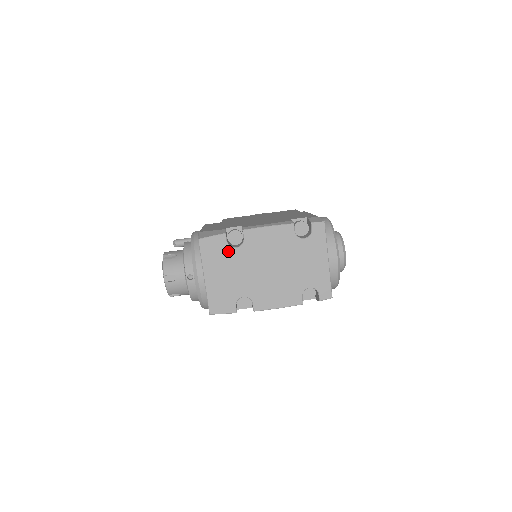
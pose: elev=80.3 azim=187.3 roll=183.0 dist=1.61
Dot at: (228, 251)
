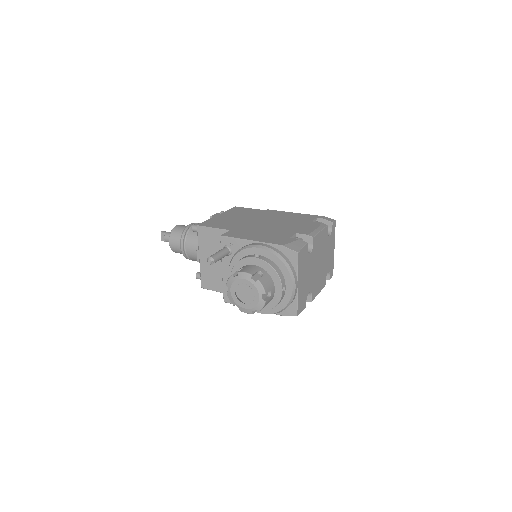
Dot at: (307, 257)
